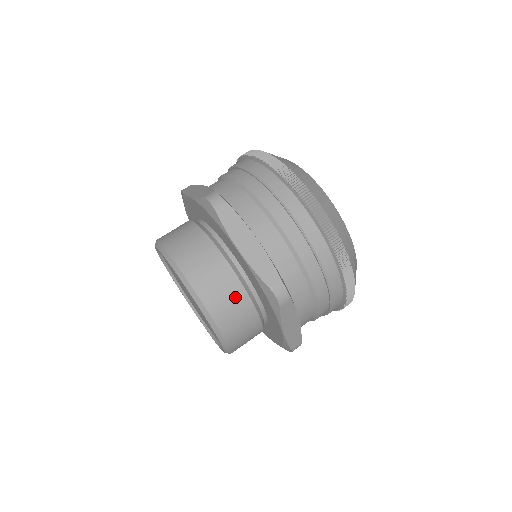
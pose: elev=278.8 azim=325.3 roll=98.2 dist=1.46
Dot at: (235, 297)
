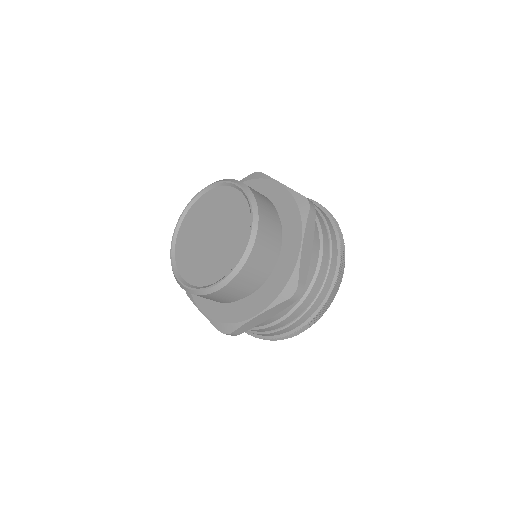
Dot at: (264, 266)
